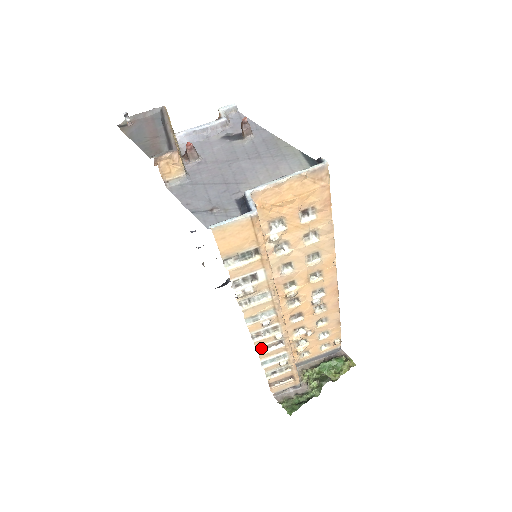
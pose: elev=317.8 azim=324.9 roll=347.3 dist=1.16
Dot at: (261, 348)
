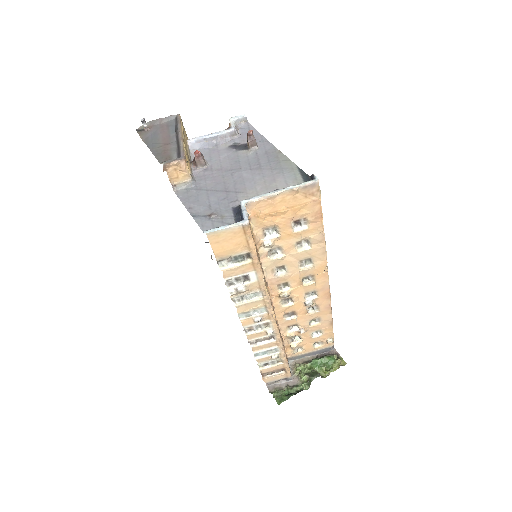
Dot at: (254, 341)
